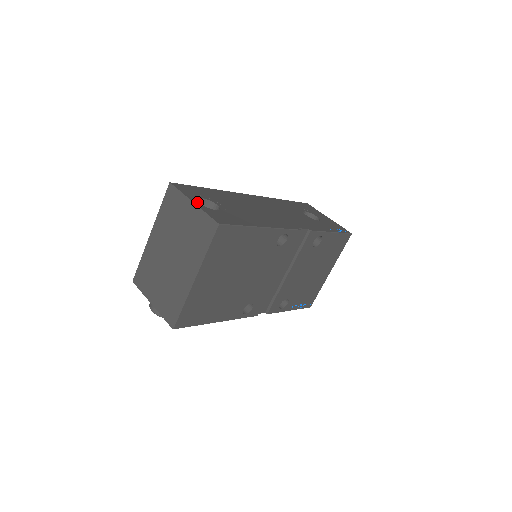
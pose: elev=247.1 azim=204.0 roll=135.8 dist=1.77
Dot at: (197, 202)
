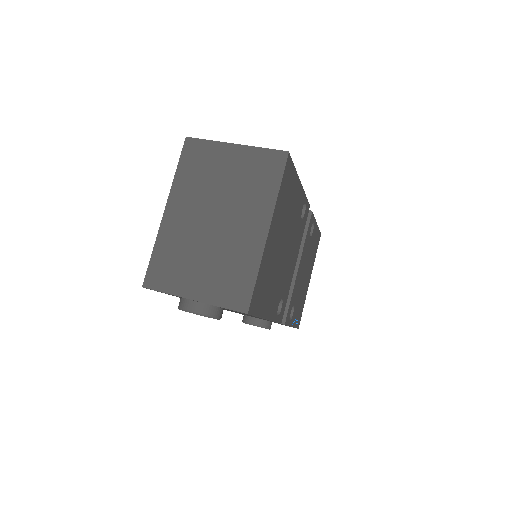
Dot at: occluded
